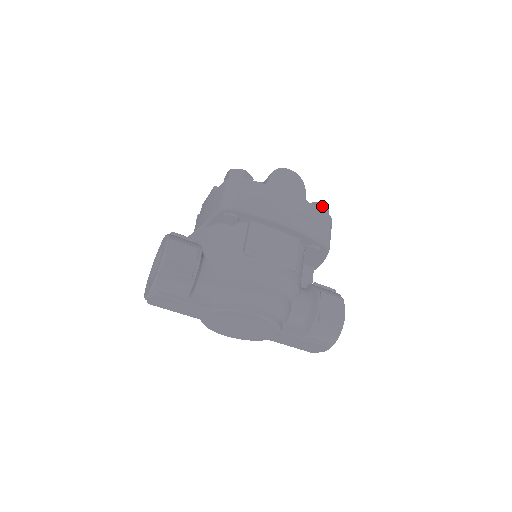
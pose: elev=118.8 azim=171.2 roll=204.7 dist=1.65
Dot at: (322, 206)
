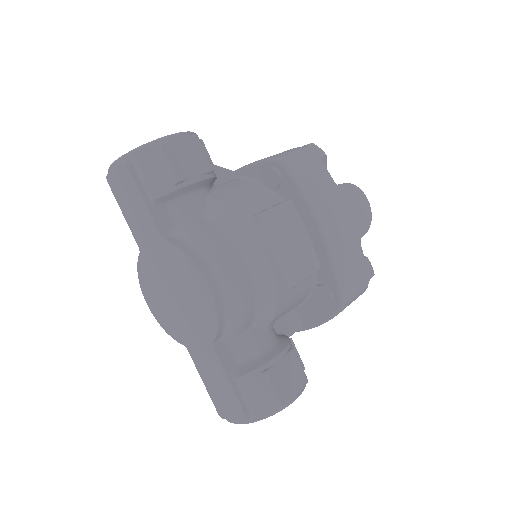
Dot at: (369, 265)
